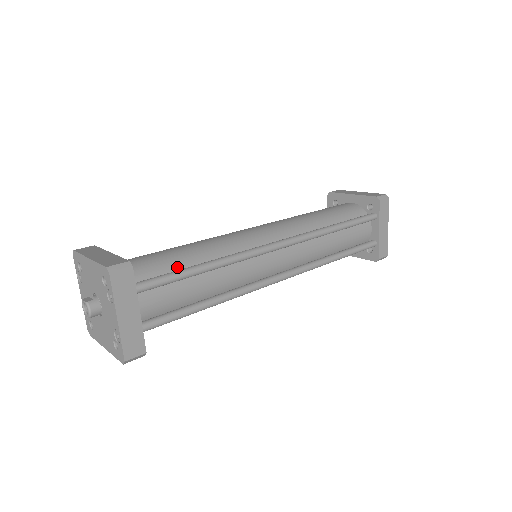
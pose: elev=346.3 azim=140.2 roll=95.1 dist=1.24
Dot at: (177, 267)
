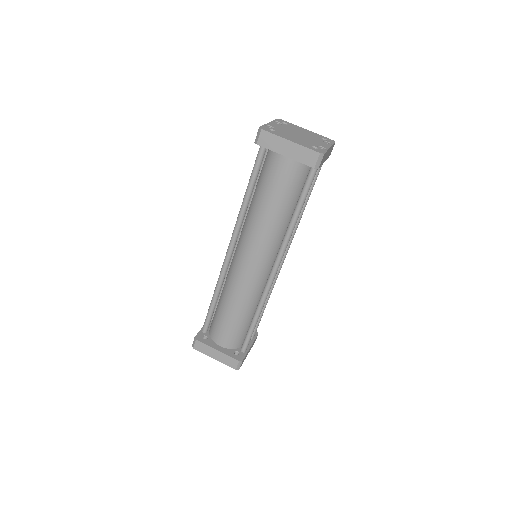
Dot at: (244, 326)
